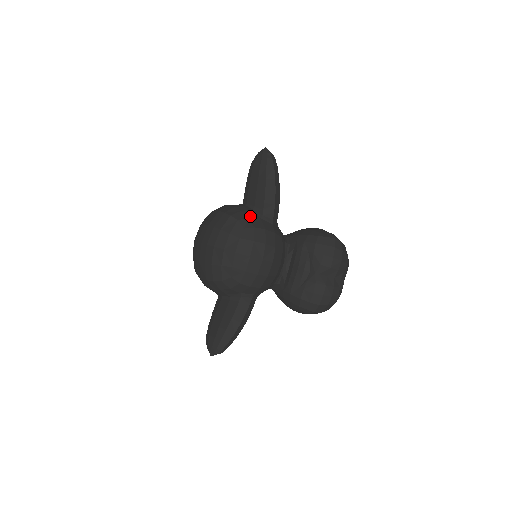
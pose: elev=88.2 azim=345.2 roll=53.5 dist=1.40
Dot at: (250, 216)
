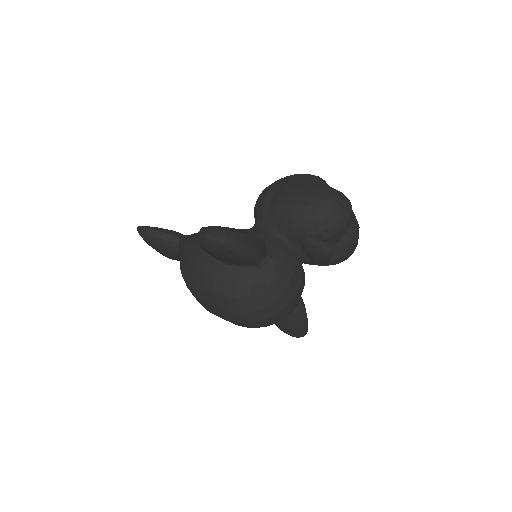
Dot at: (252, 280)
